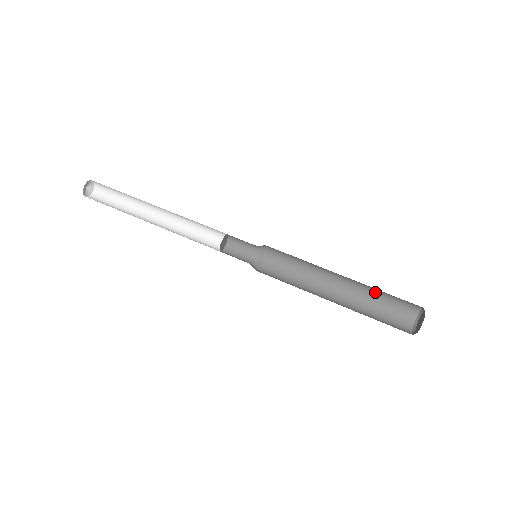
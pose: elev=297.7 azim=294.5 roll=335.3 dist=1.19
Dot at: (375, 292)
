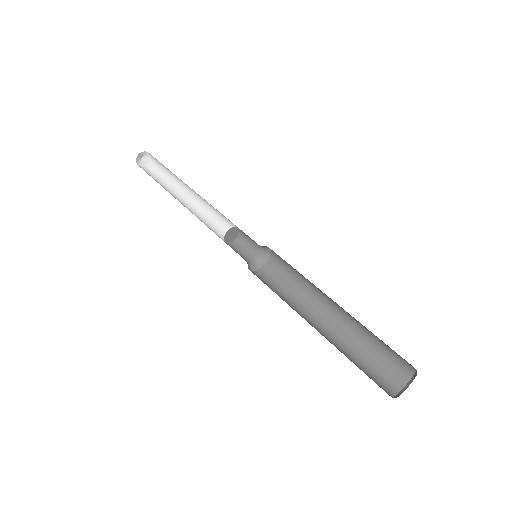
Dot at: (362, 343)
